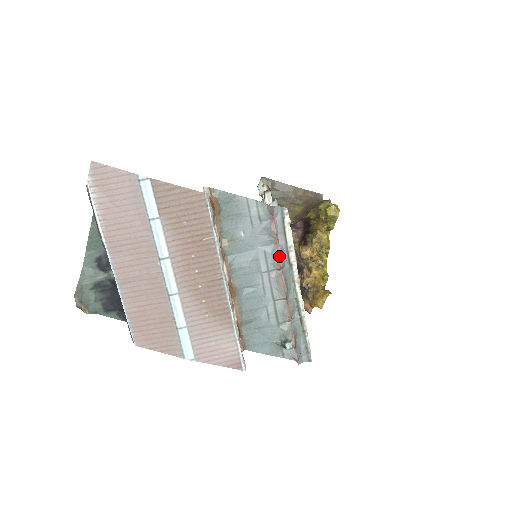
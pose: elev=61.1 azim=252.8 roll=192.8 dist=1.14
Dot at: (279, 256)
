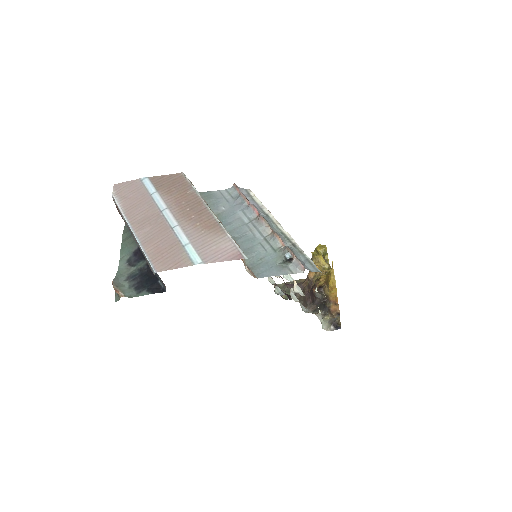
Dot at: (252, 207)
